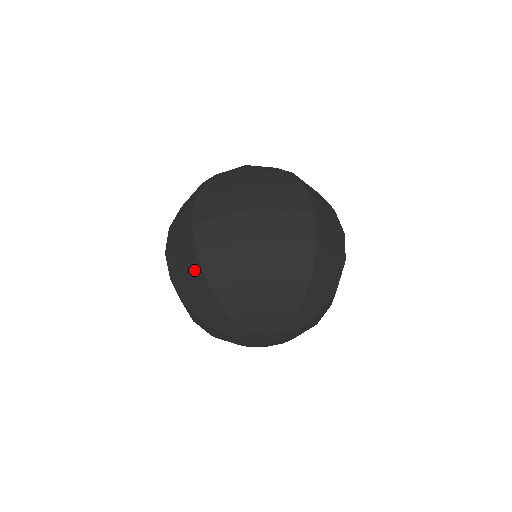
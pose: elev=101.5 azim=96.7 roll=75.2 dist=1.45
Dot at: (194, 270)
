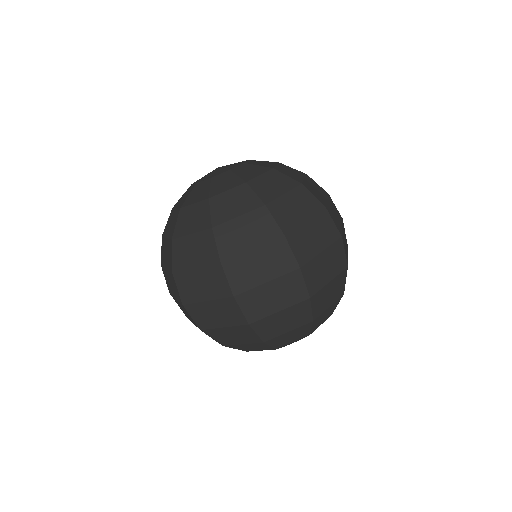
Dot at: (242, 331)
